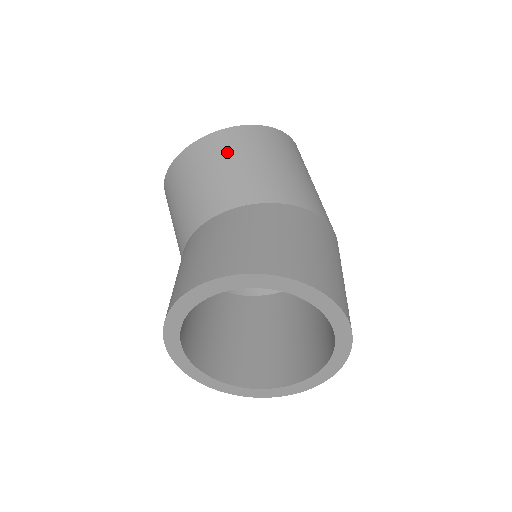
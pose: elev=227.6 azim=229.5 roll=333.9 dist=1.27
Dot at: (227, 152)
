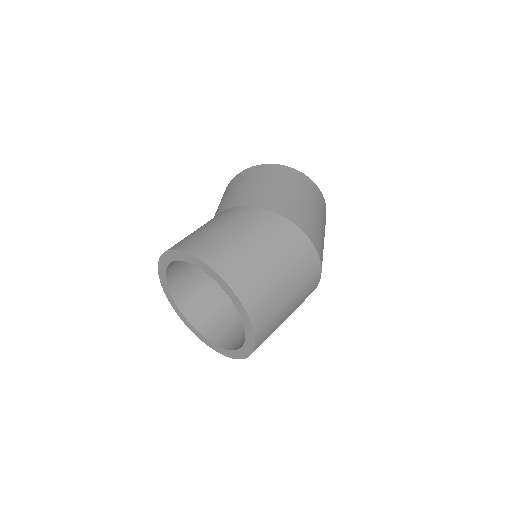
Dot at: occluded
